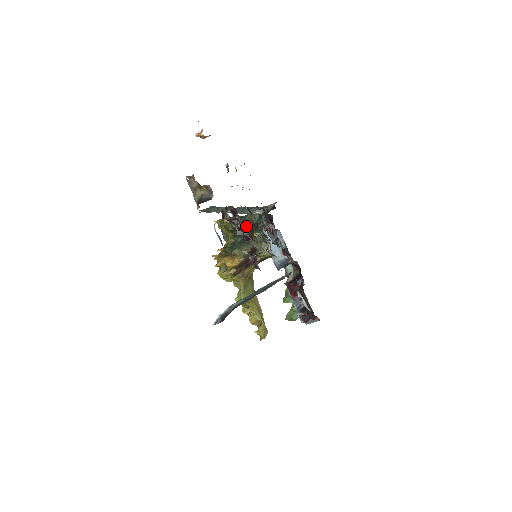
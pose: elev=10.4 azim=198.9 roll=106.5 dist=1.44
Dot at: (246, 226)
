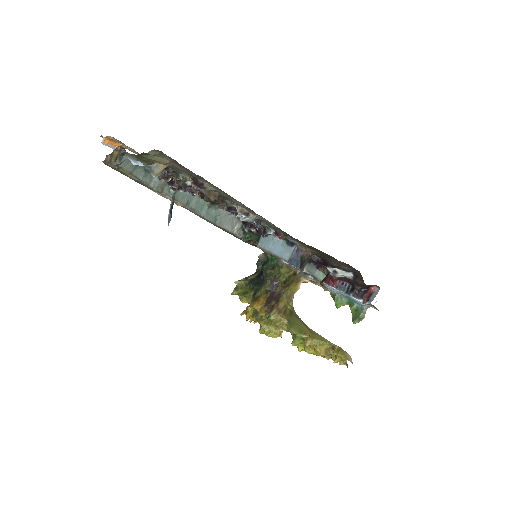
Dot at: (257, 274)
